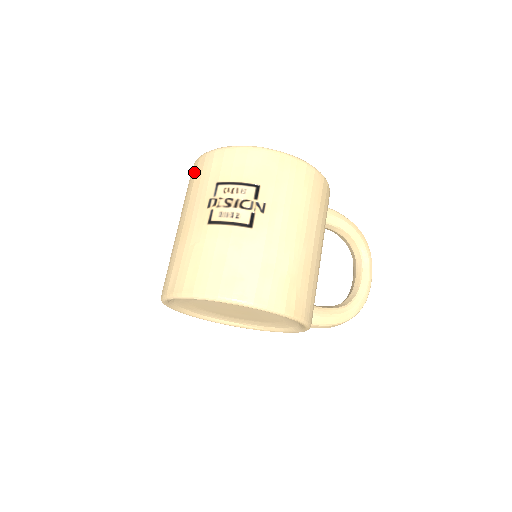
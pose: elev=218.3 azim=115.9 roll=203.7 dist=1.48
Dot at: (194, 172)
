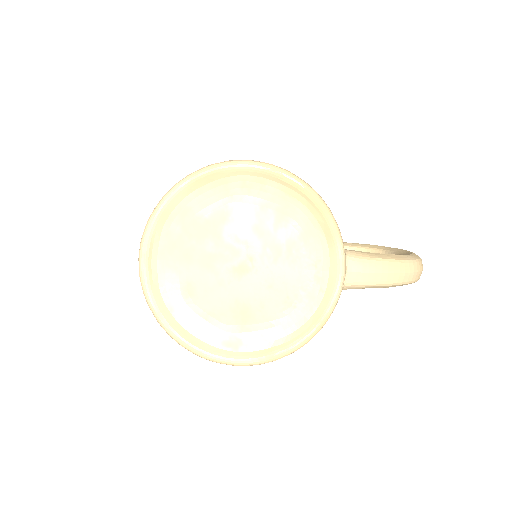
Dot at: occluded
